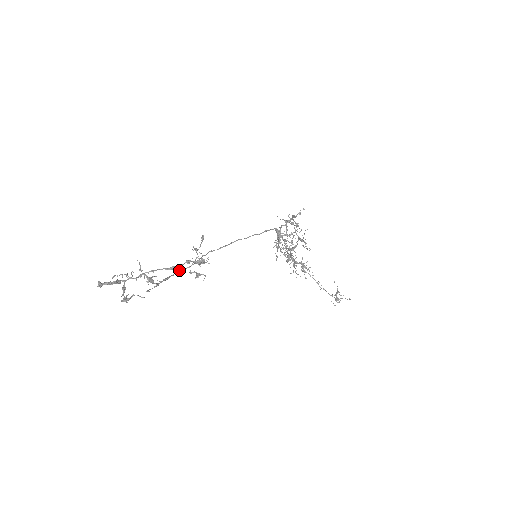
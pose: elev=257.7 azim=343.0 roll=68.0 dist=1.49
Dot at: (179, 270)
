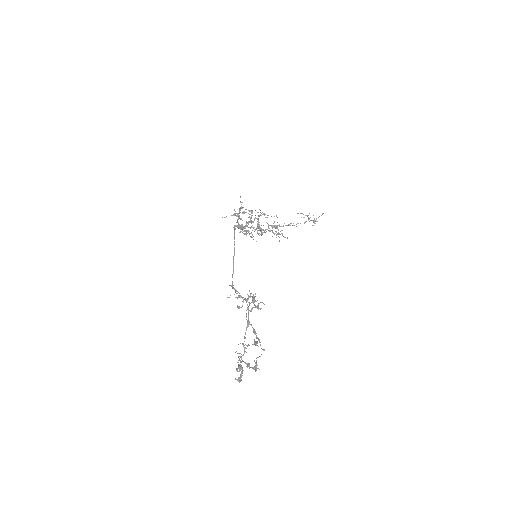
Dot at: occluded
